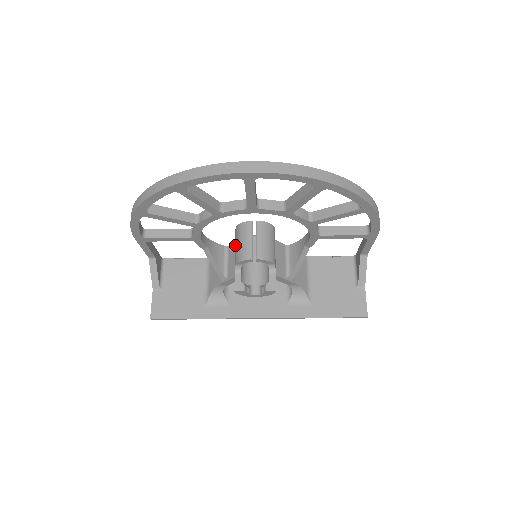
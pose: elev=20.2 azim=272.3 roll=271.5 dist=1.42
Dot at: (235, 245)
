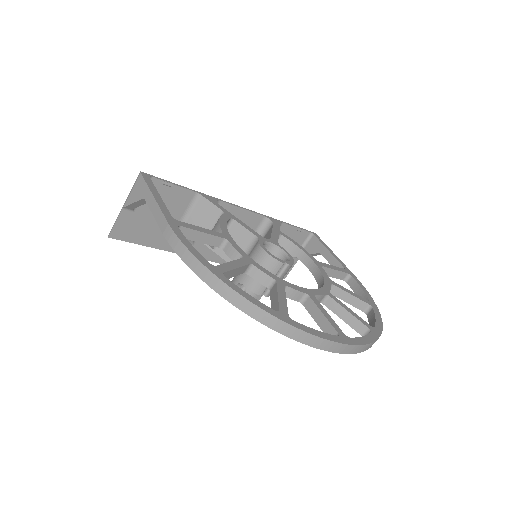
Dot at: occluded
